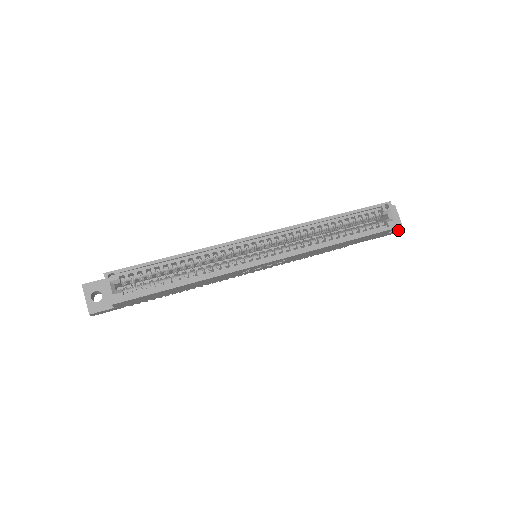
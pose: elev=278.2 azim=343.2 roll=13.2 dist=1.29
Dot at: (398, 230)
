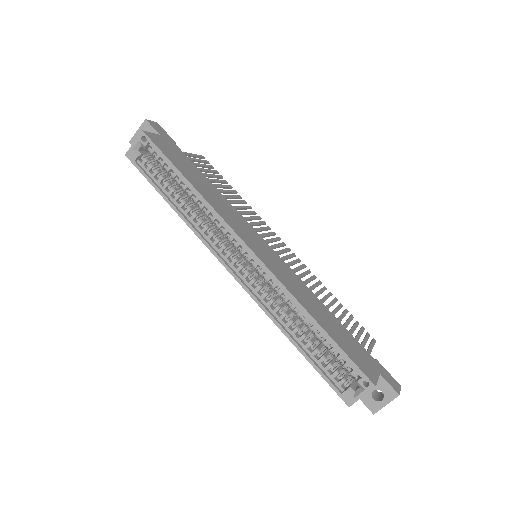
Dot at: (368, 408)
